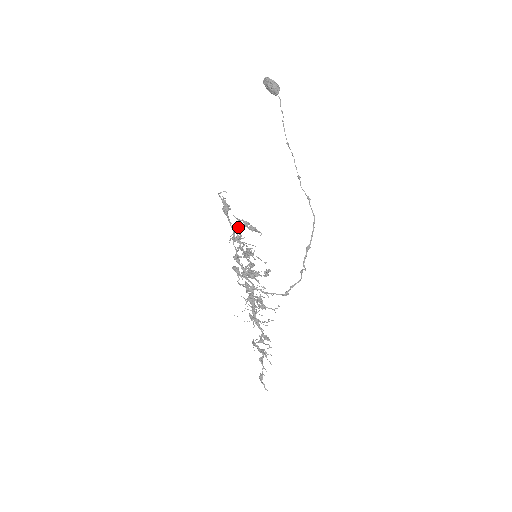
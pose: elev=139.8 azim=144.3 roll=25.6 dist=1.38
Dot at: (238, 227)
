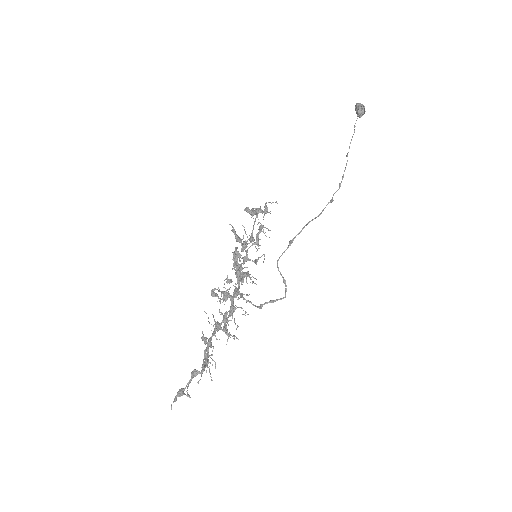
Dot at: (260, 227)
